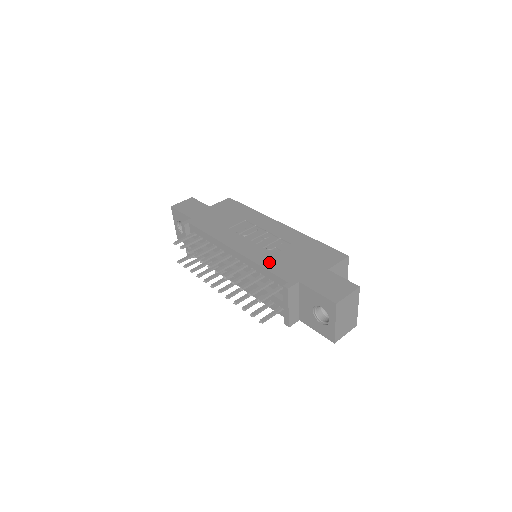
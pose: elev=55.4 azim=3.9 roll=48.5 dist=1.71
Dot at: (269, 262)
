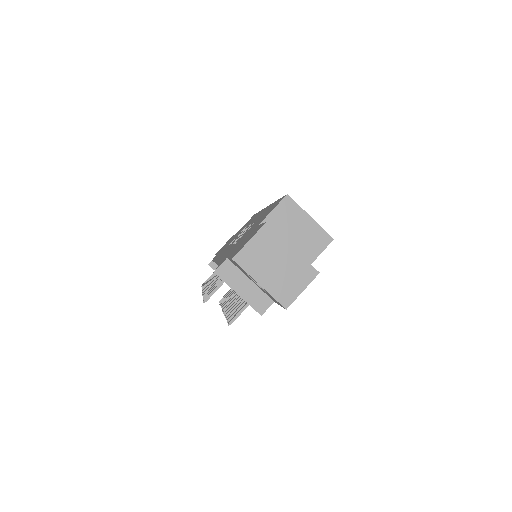
Dot at: (225, 255)
